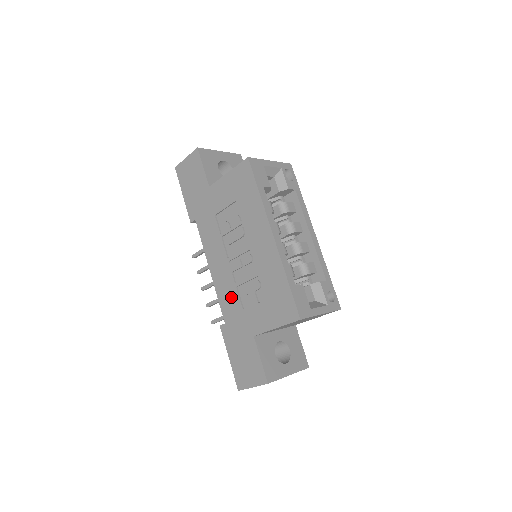
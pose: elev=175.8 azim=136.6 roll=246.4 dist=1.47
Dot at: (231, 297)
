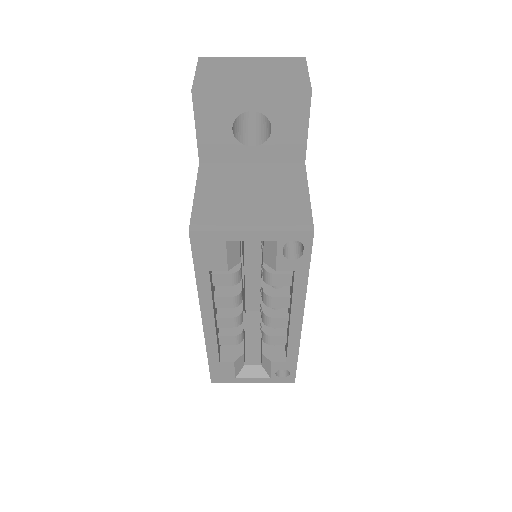
Dot at: occluded
